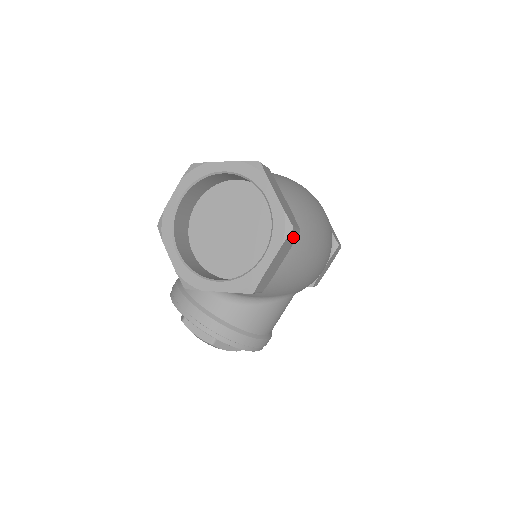
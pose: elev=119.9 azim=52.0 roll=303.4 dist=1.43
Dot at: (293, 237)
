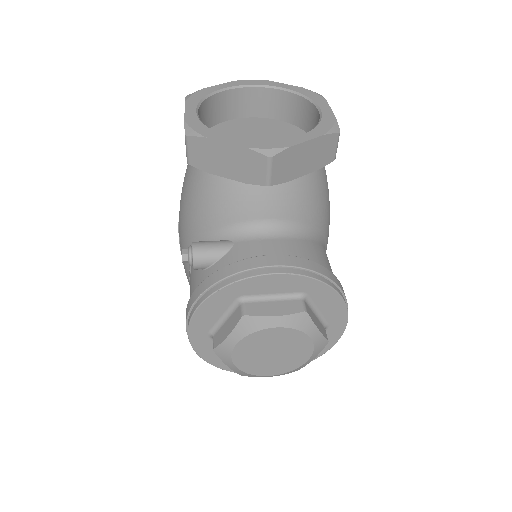
Dot at: occluded
